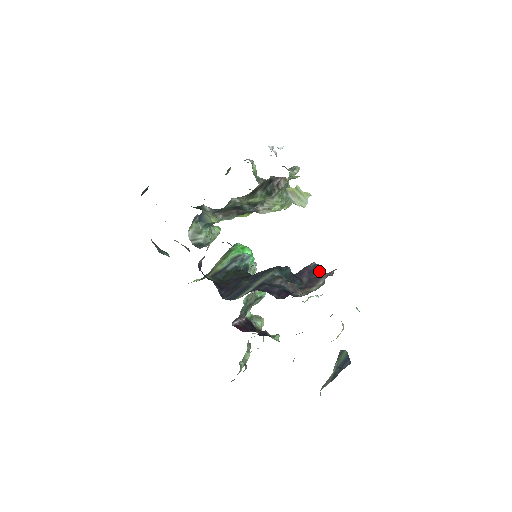
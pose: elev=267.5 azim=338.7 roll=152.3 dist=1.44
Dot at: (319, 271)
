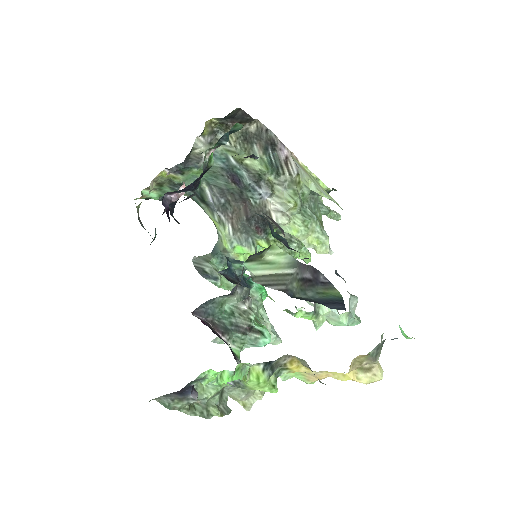
Dot at: occluded
